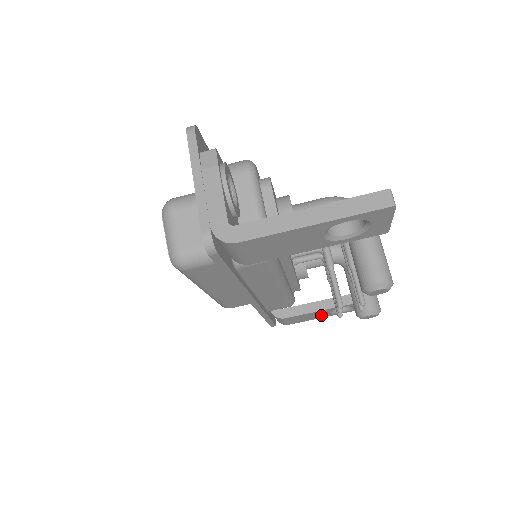
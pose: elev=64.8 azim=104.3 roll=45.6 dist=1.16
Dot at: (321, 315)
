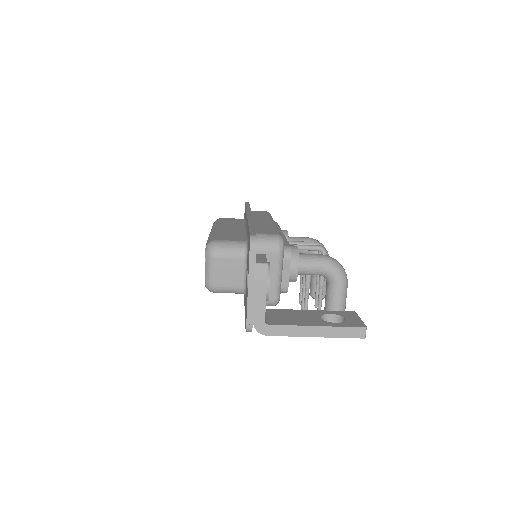
Dot at: occluded
